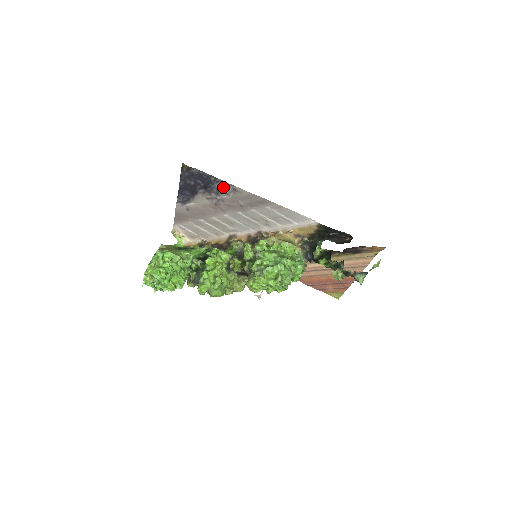
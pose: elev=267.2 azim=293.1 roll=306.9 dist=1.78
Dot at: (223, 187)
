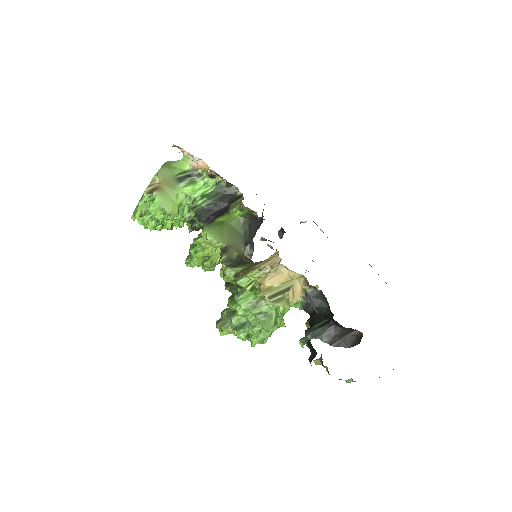
Dot at: occluded
